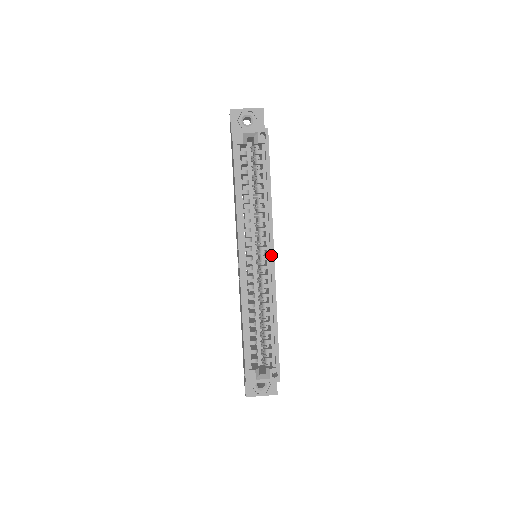
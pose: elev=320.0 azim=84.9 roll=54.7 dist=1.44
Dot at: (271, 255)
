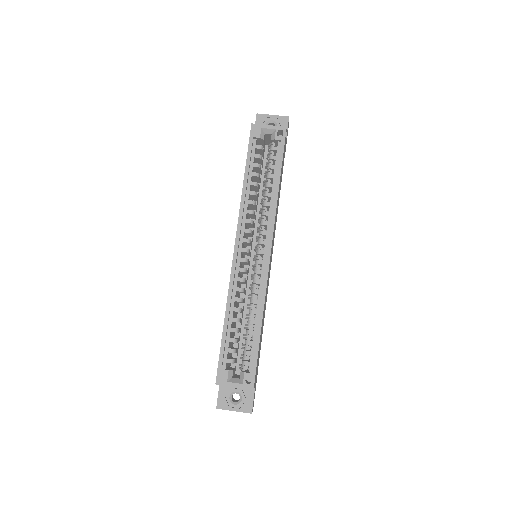
Dot at: (268, 249)
